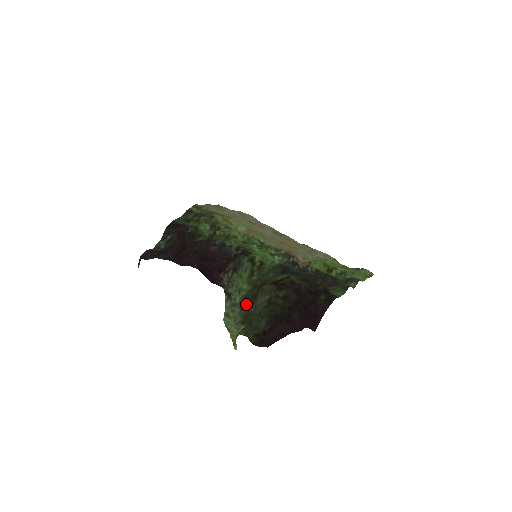
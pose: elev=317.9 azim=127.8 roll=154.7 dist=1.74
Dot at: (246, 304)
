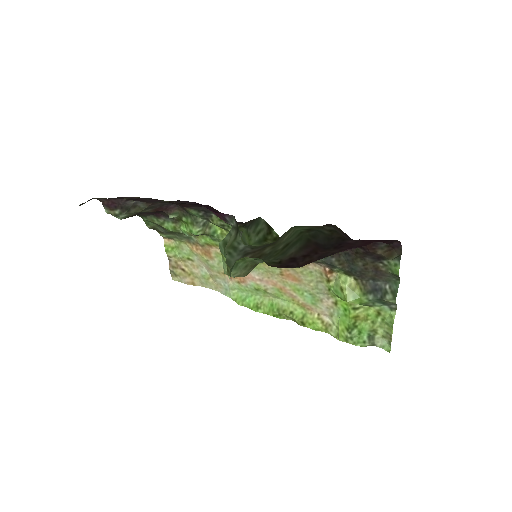
Dot at: (255, 250)
